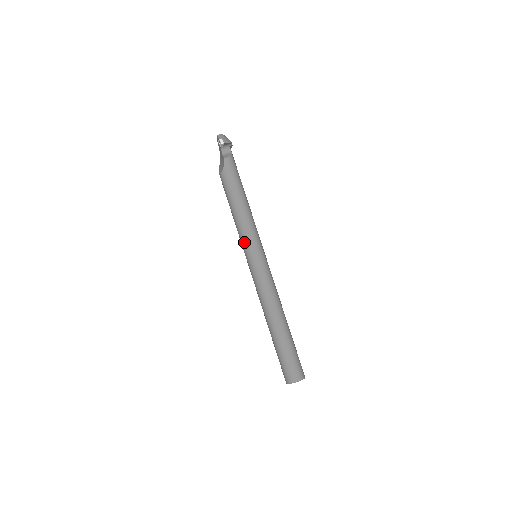
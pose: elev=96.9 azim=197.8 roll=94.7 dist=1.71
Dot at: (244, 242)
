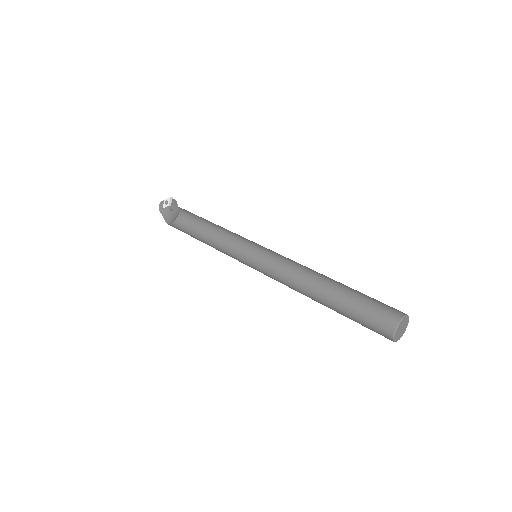
Dot at: (237, 242)
